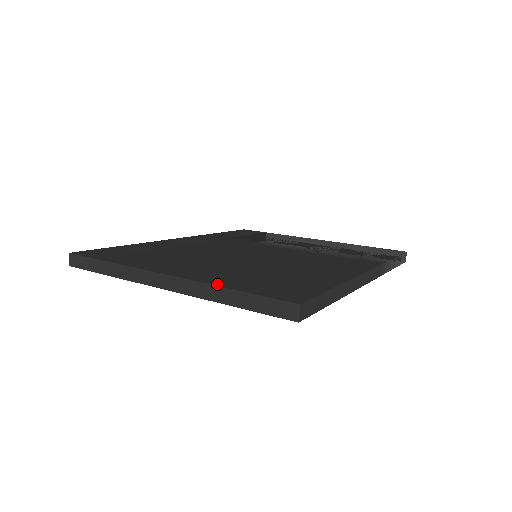
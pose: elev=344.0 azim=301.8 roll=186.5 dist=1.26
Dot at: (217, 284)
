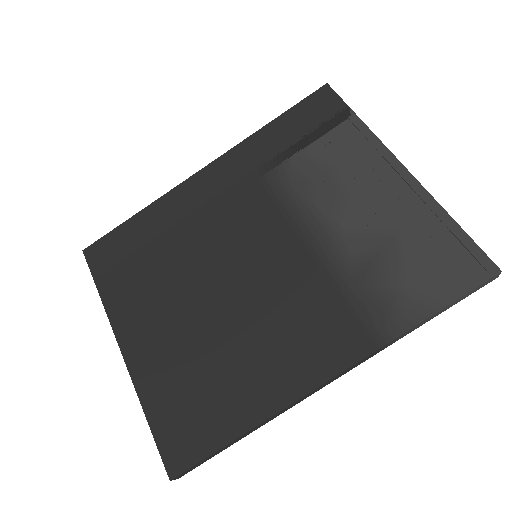
Dot at: (142, 397)
